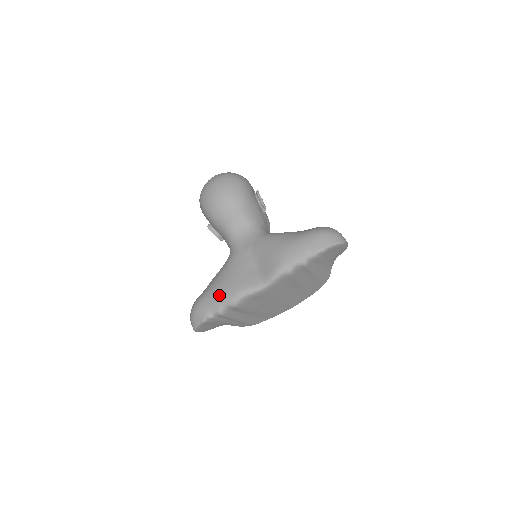
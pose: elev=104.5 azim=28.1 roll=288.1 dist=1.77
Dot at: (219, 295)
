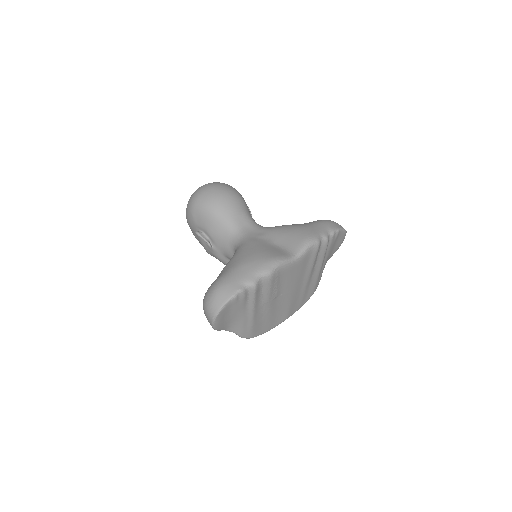
Dot at: (250, 266)
